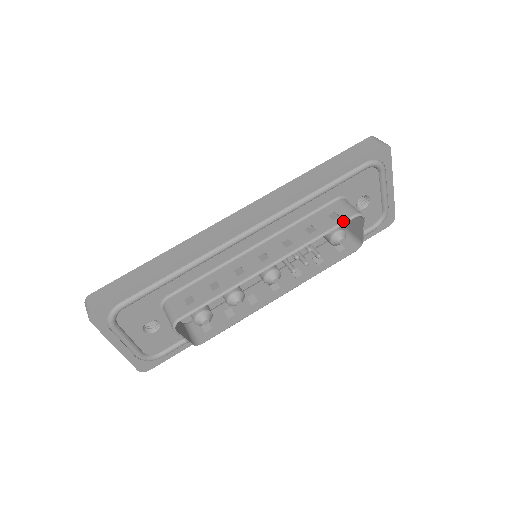
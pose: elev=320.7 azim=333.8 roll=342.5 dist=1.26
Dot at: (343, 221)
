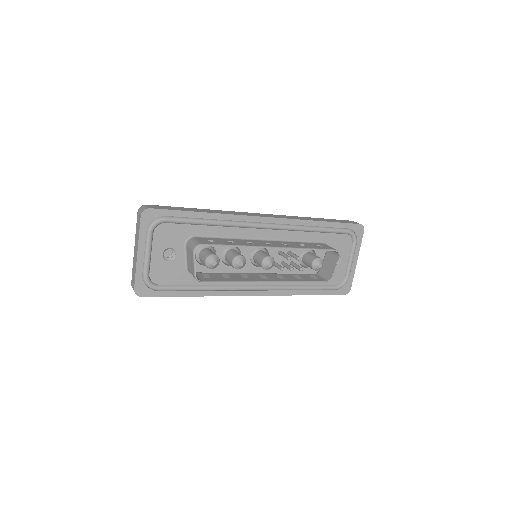
Dot at: (327, 249)
